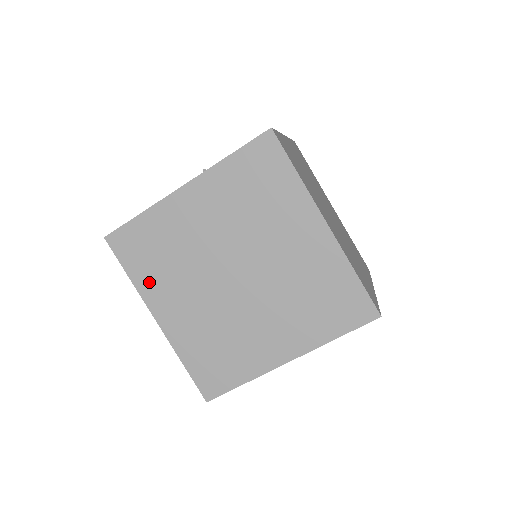
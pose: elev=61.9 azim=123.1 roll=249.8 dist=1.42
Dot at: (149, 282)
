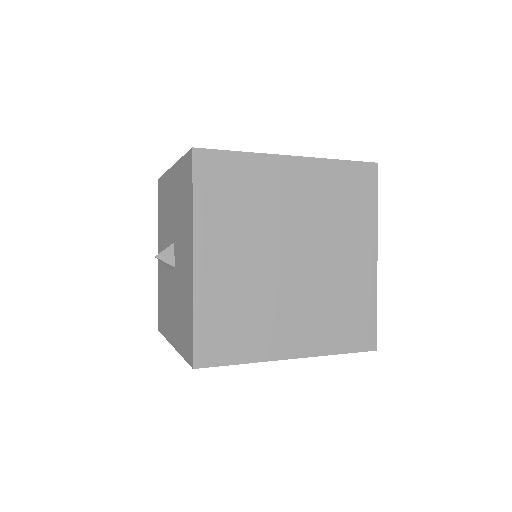
Dot at: (257, 345)
